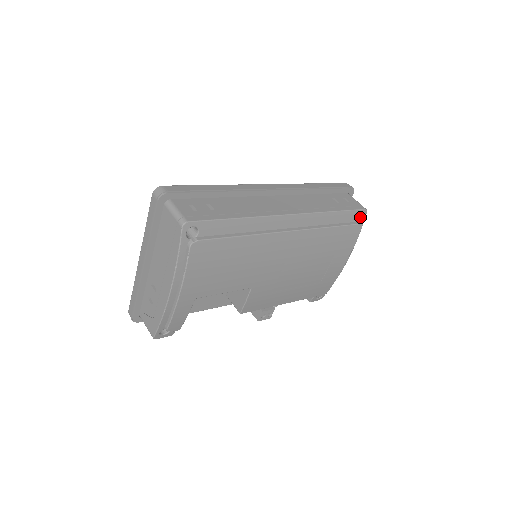
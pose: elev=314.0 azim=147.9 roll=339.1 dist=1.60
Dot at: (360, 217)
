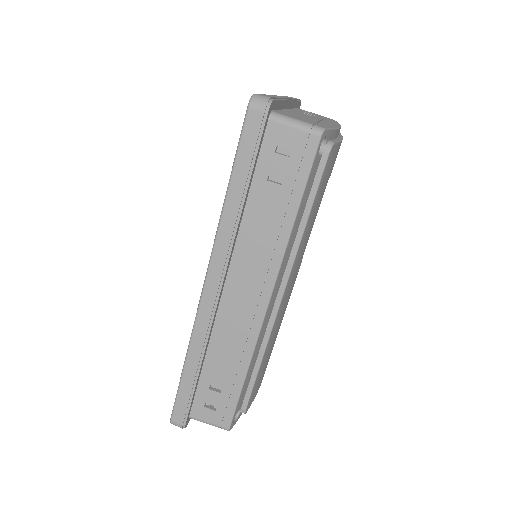
Dot at: occluded
